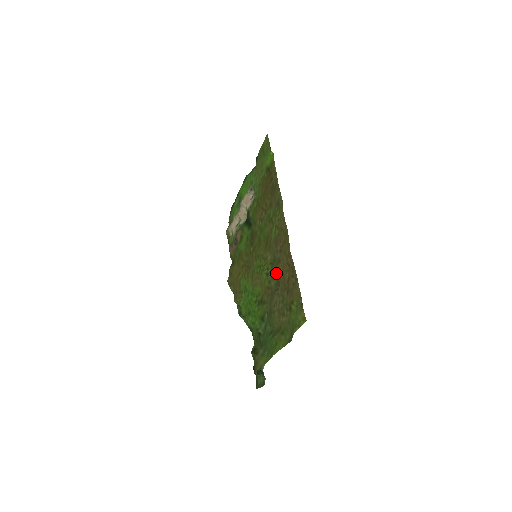
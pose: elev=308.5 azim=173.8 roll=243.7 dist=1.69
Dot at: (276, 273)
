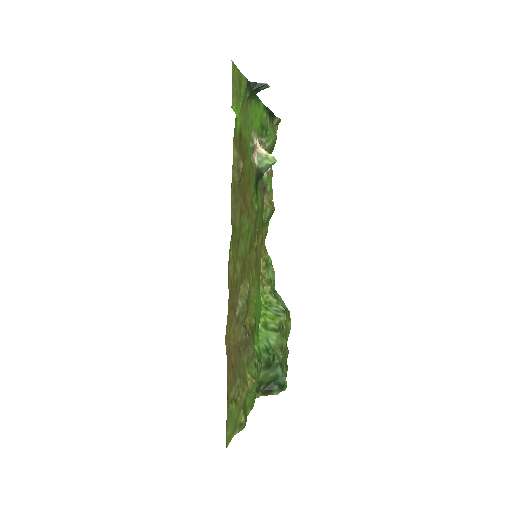
Dot at: (241, 328)
